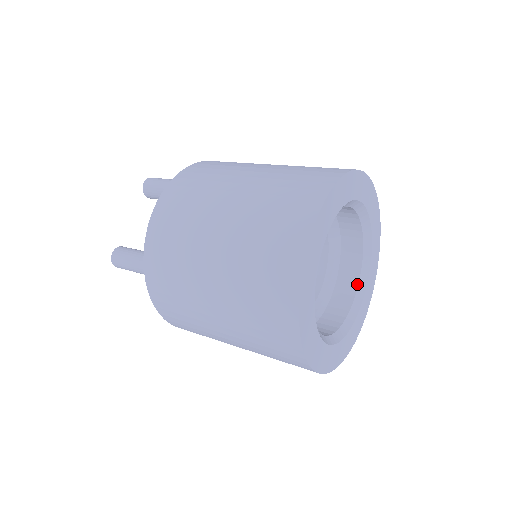
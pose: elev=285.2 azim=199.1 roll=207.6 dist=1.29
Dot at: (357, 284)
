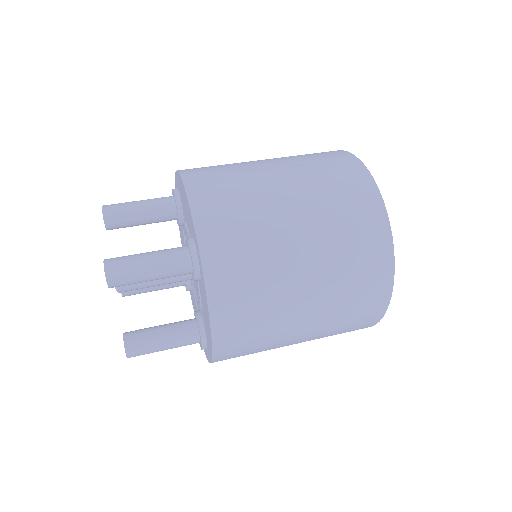
Dot at: occluded
